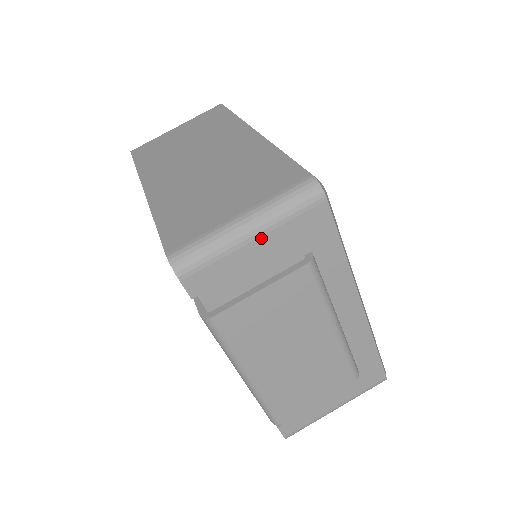
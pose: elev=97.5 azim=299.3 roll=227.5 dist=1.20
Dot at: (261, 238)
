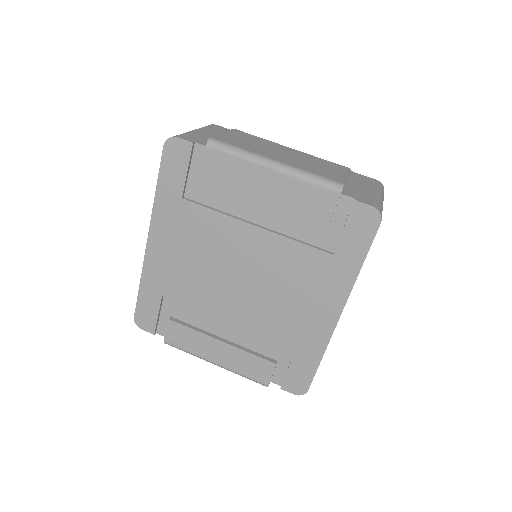
Dot at: (202, 131)
